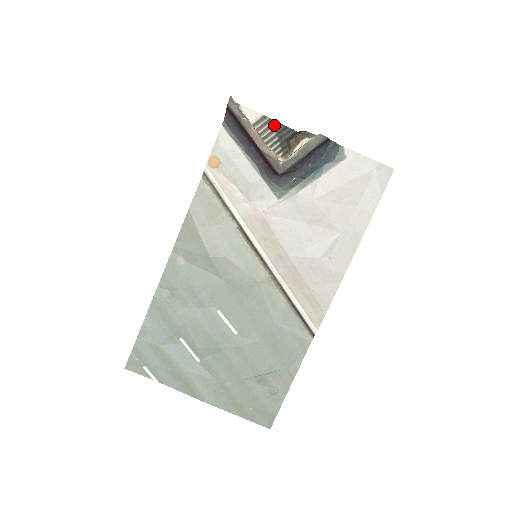
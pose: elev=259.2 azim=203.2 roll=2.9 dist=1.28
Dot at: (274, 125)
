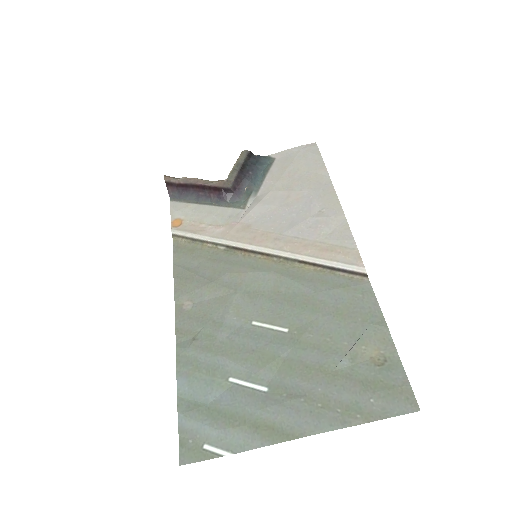
Dot at: occluded
